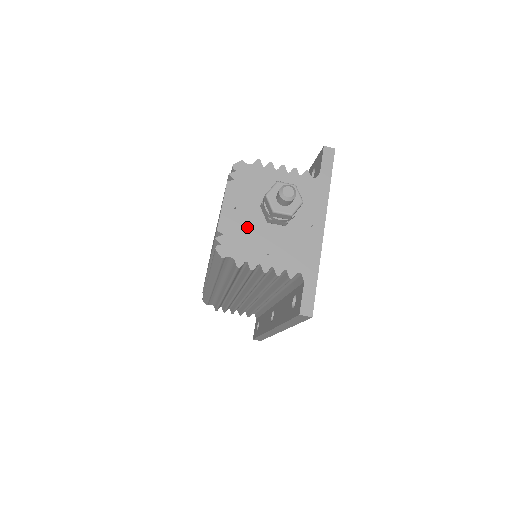
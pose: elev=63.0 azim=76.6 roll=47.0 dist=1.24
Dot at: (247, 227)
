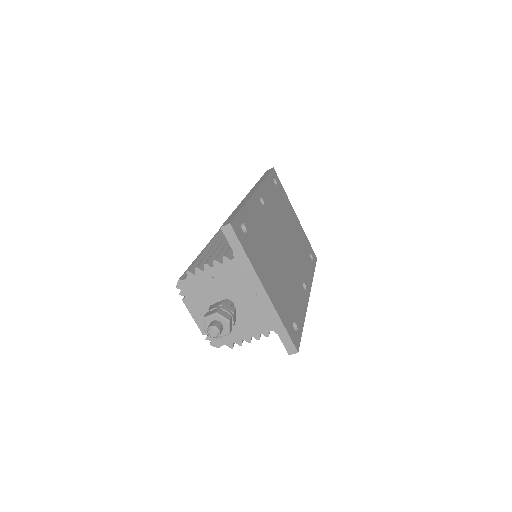
Dot at: occluded
